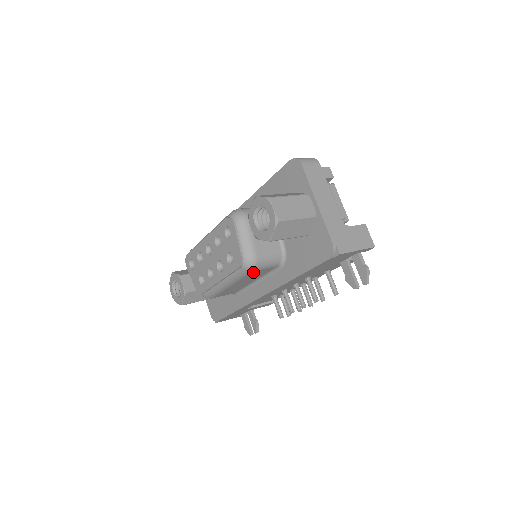
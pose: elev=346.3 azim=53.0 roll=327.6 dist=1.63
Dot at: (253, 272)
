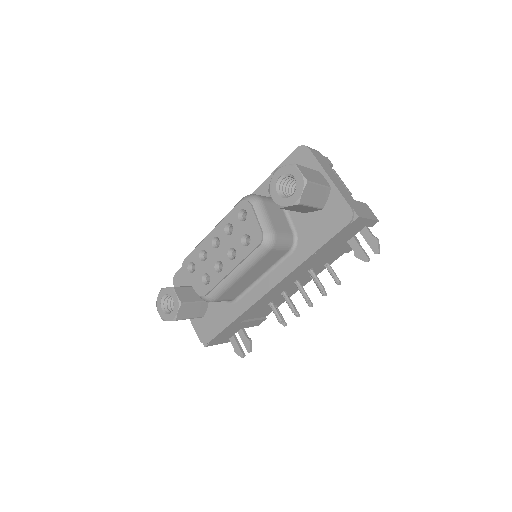
Dot at: (270, 253)
